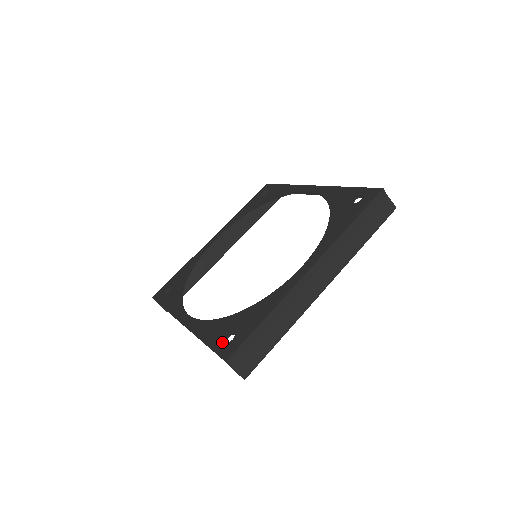
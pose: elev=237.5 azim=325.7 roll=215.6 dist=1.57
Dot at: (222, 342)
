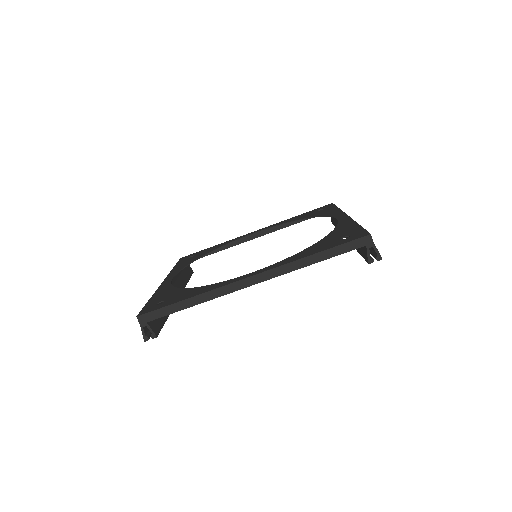
Dot at: (341, 240)
